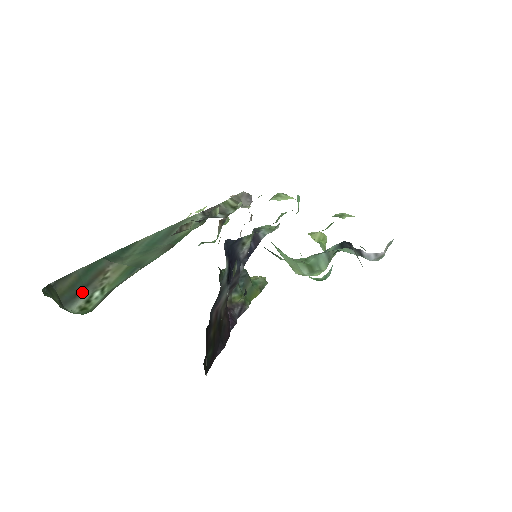
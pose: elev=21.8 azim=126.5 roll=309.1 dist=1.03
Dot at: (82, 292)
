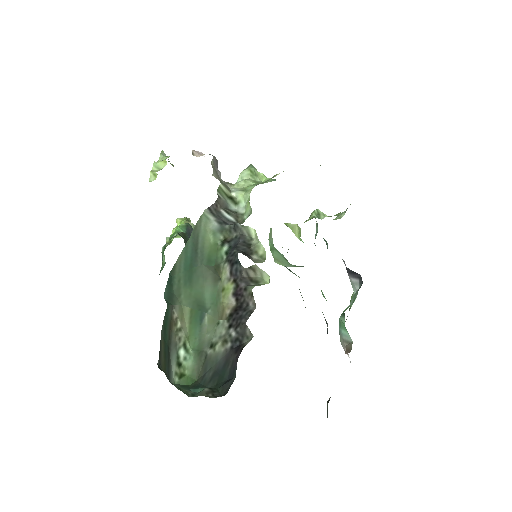
Dot at: (170, 355)
